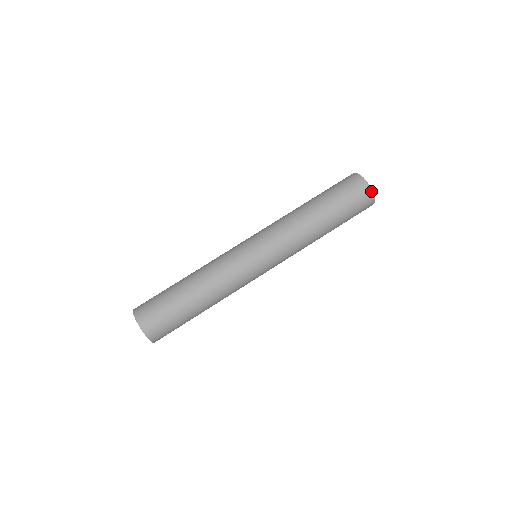
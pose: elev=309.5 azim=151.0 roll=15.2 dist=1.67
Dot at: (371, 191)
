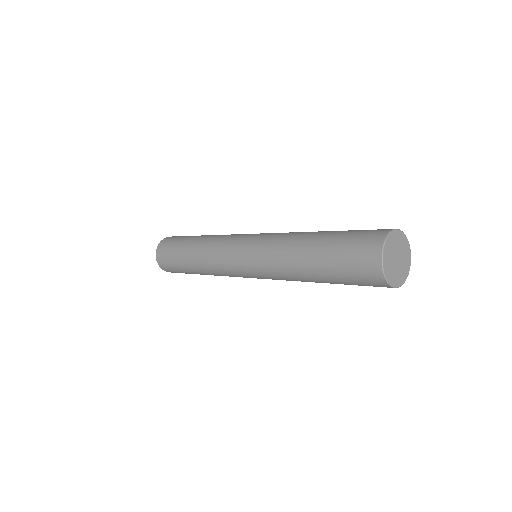
Dot at: (381, 268)
